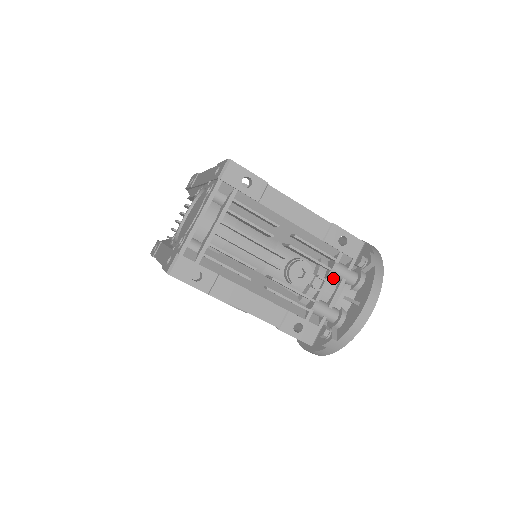
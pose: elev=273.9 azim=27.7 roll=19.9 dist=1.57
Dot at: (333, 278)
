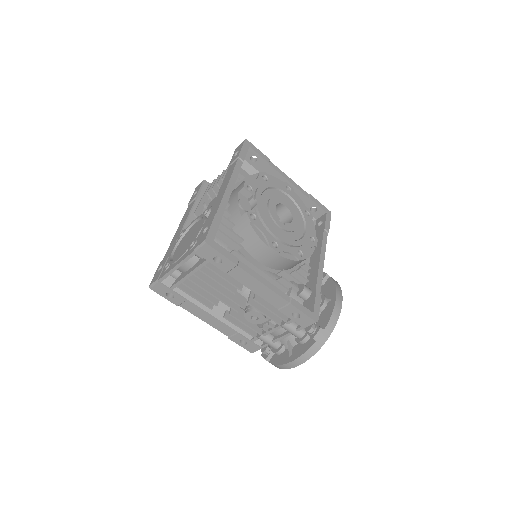
Dot at: occluded
